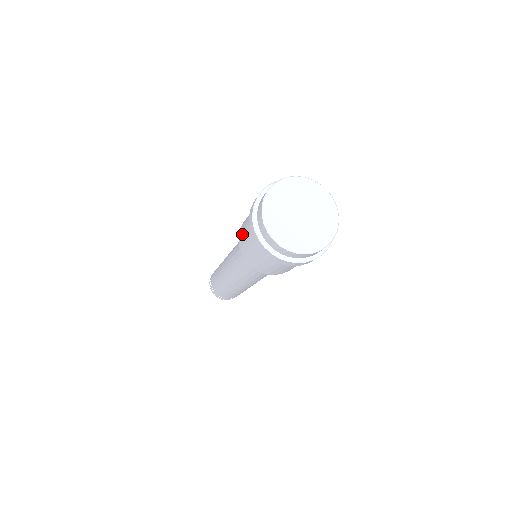
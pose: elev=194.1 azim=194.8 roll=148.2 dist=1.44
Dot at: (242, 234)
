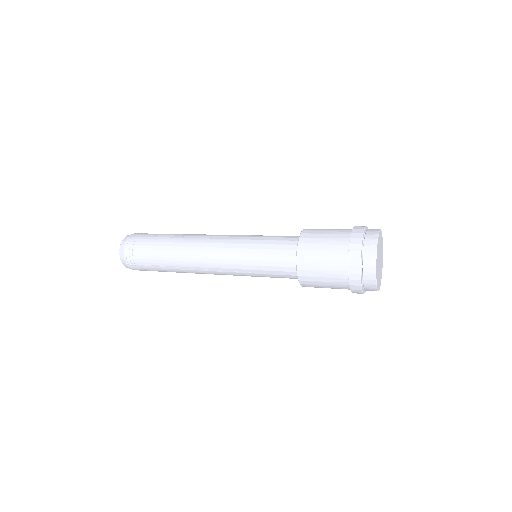
Dot at: (313, 247)
